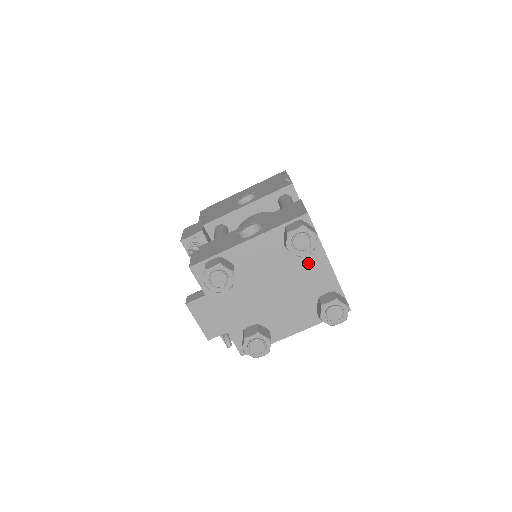
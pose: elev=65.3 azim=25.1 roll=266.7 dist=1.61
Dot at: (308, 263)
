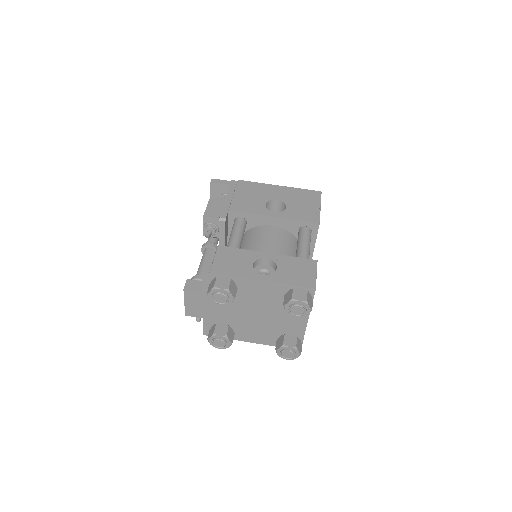
Dot at: occluded
